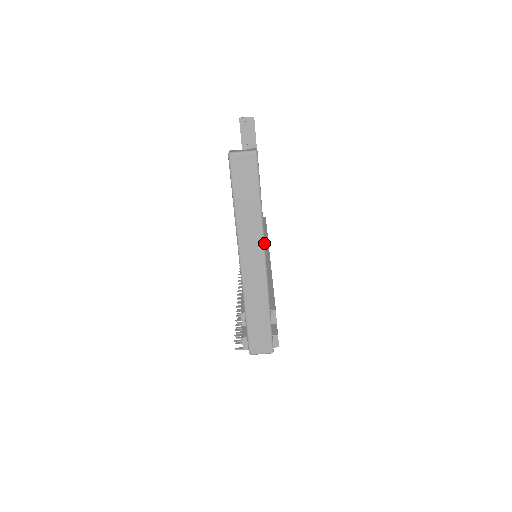
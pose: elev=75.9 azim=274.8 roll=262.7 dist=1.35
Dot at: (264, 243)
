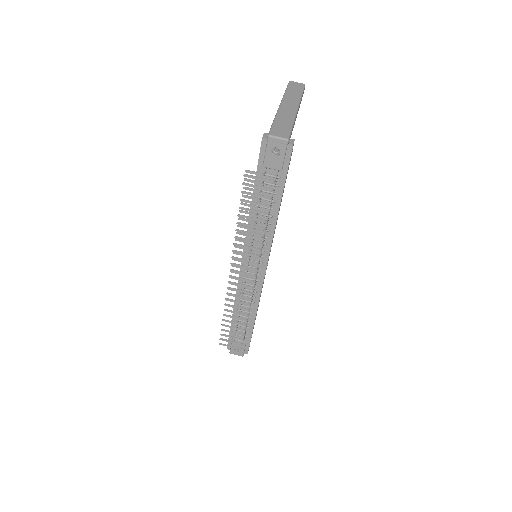
Dot at: (299, 104)
